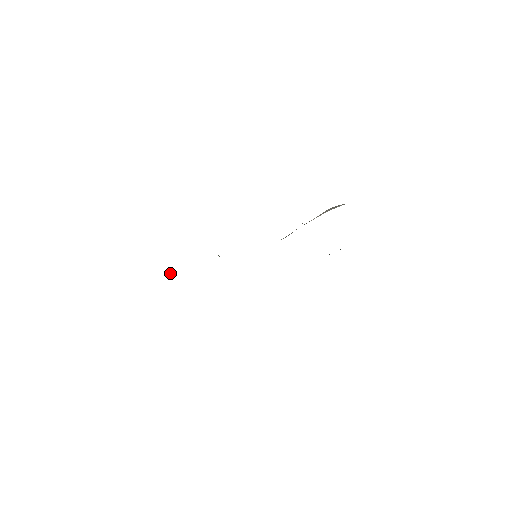
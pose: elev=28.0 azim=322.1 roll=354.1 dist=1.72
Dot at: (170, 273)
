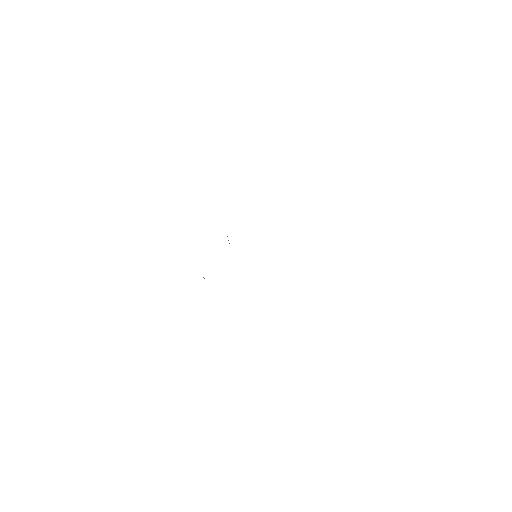
Dot at: occluded
